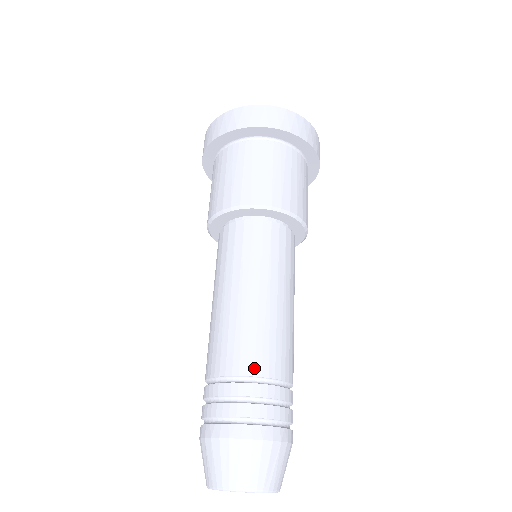
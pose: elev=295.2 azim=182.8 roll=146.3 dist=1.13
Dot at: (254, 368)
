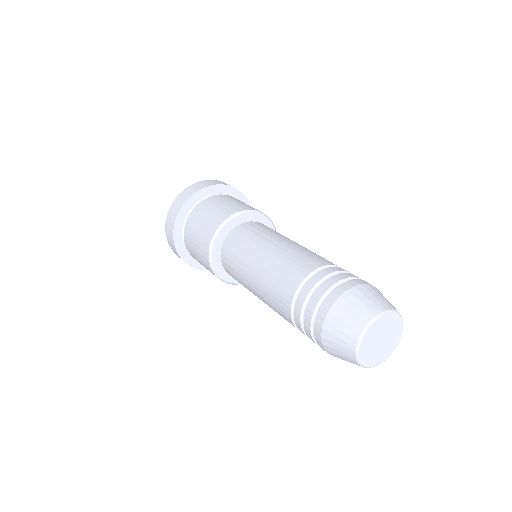
Dot at: (316, 265)
